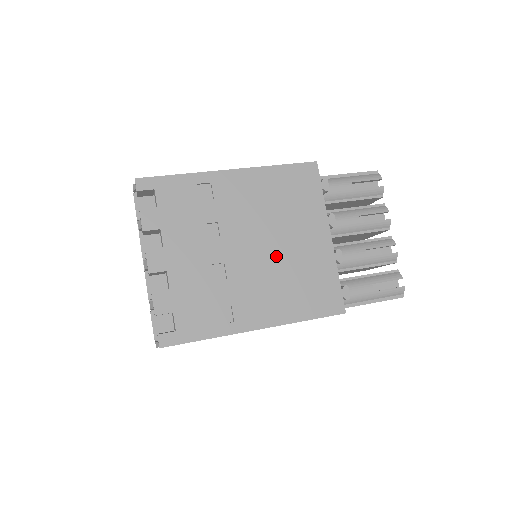
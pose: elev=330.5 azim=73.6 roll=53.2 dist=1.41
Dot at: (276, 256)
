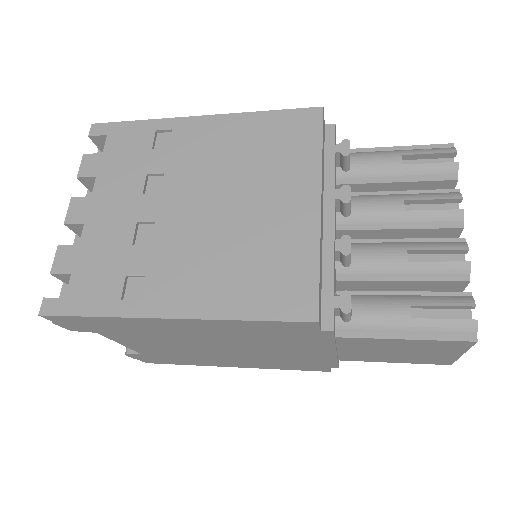
Dot at: (227, 222)
